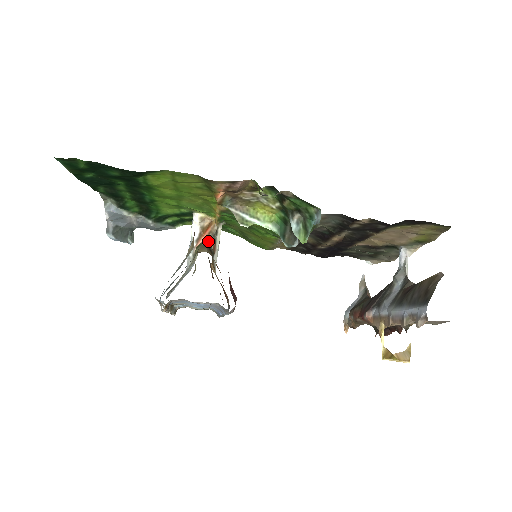
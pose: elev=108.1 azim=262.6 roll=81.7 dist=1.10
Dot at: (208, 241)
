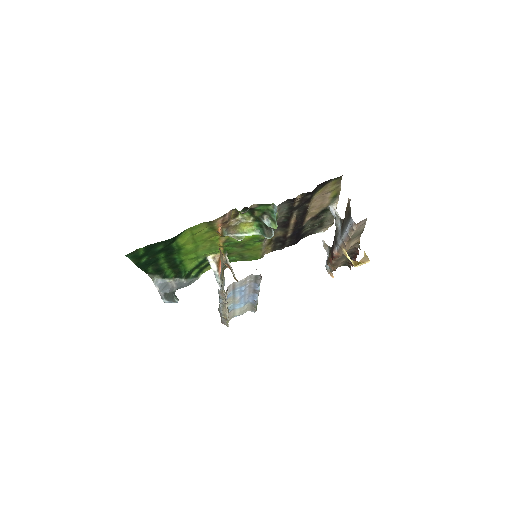
Dot at: occluded
